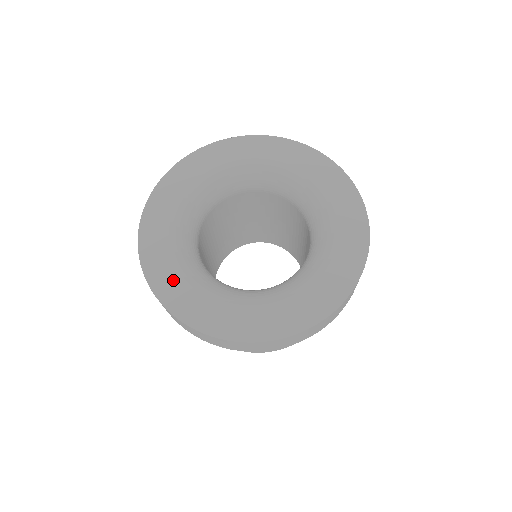
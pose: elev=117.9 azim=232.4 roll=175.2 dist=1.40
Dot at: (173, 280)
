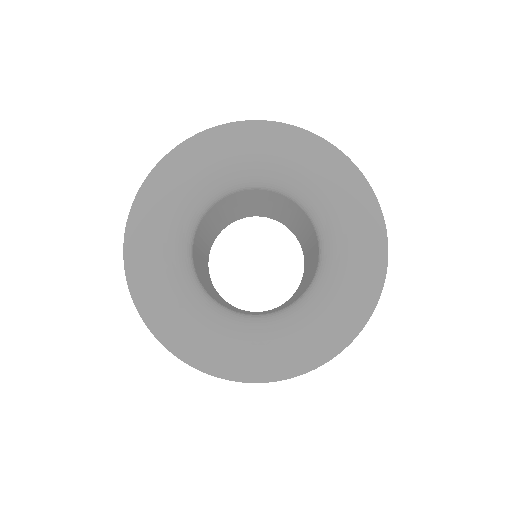
Dot at: (230, 353)
